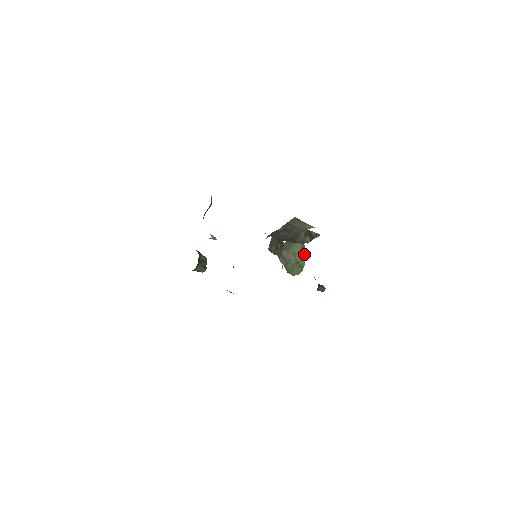
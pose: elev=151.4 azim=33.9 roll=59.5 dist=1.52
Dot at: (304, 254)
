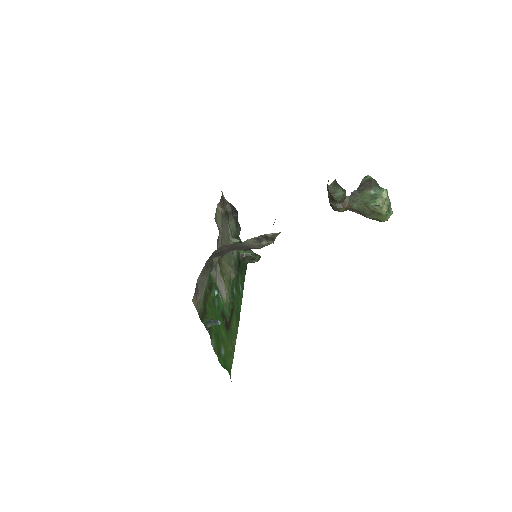
Dot at: (376, 201)
